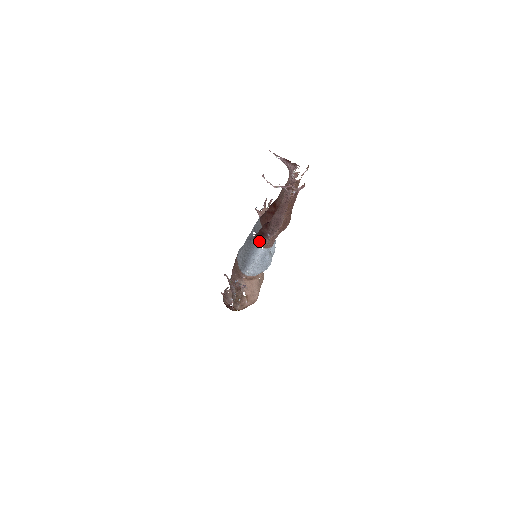
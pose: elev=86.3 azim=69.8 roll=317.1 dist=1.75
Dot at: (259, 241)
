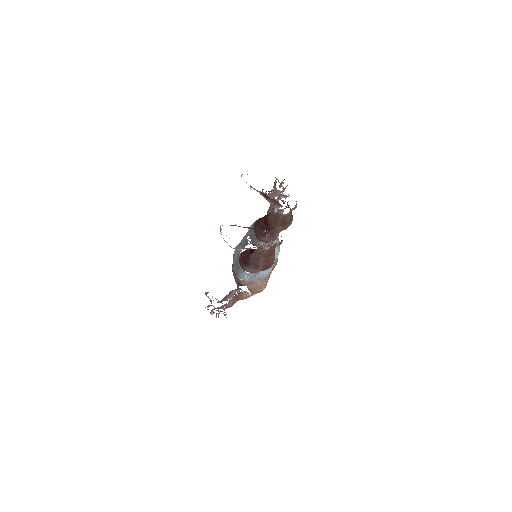
Dot at: (243, 266)
